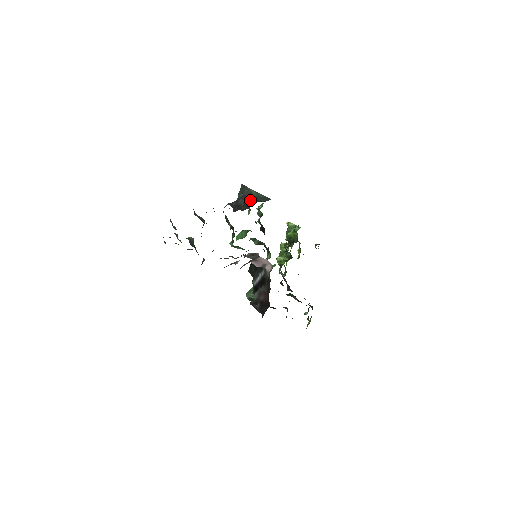
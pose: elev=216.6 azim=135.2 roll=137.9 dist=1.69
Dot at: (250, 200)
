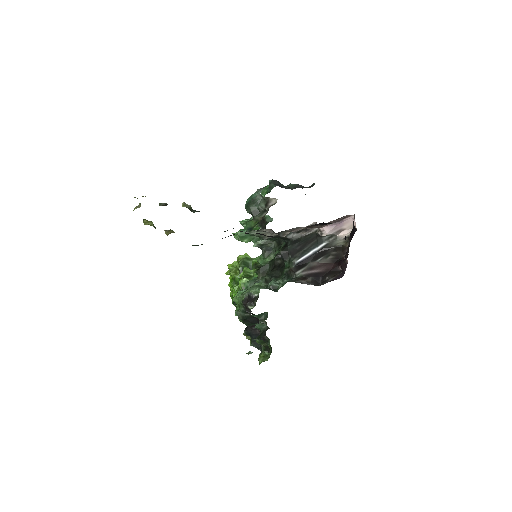
Dot at: occluded
